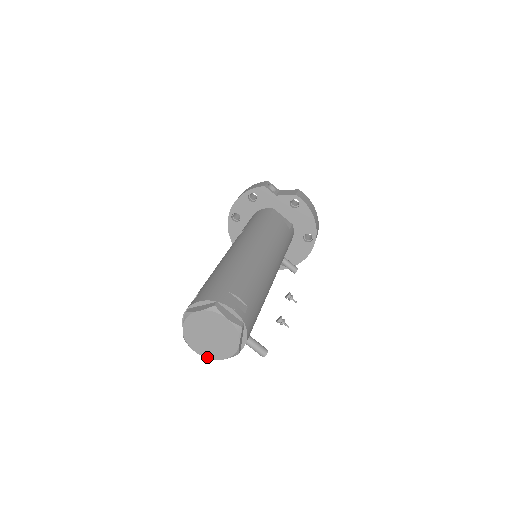
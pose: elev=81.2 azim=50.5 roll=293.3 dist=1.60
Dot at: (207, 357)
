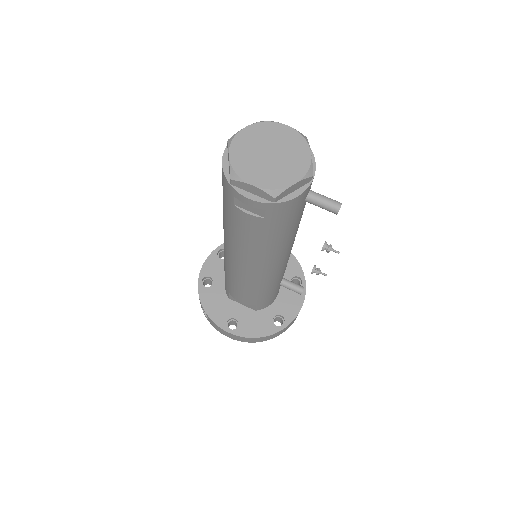
Dot at: (272, 188)
